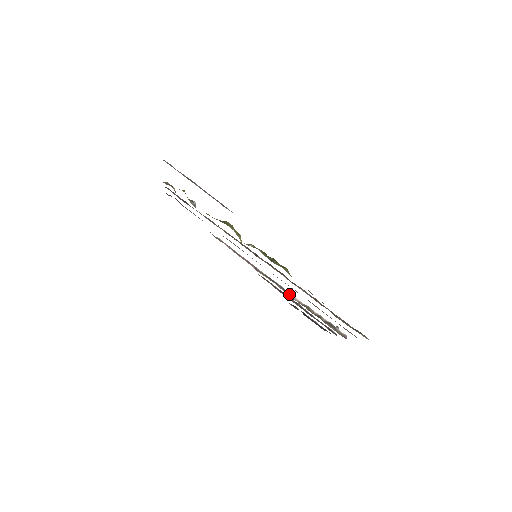
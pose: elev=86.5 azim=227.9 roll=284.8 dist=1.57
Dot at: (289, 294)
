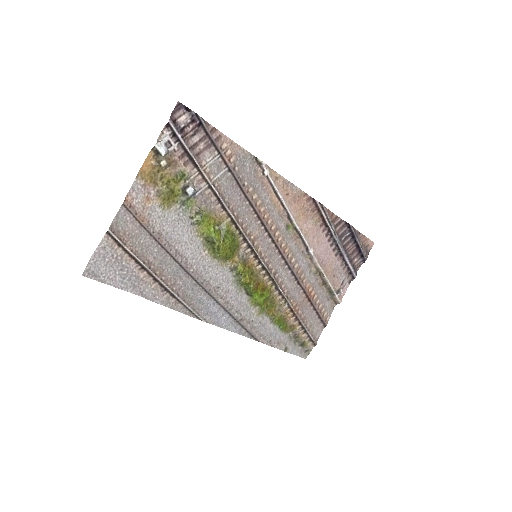
Dot at: (309, 255)
